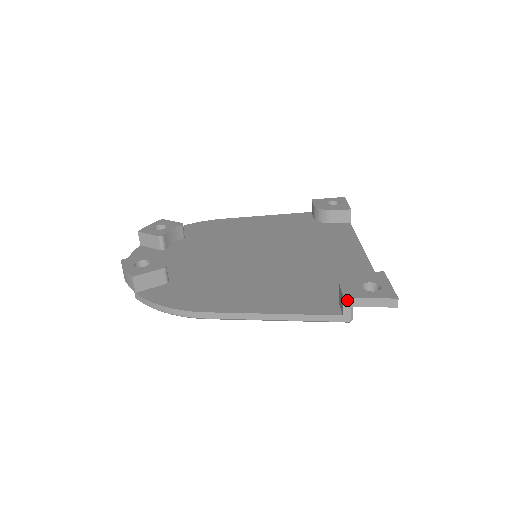
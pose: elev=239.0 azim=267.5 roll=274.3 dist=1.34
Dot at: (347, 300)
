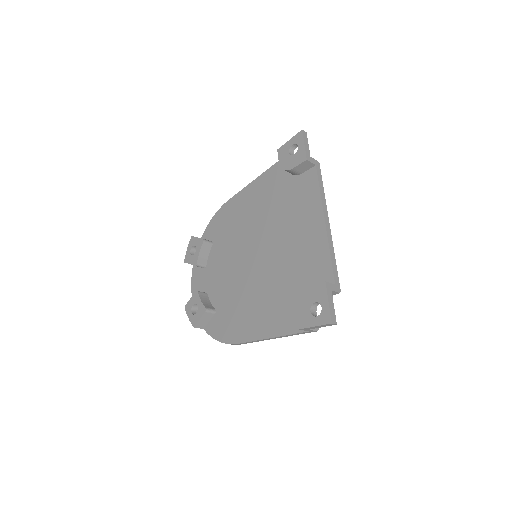
Dot at: (302, 329)
